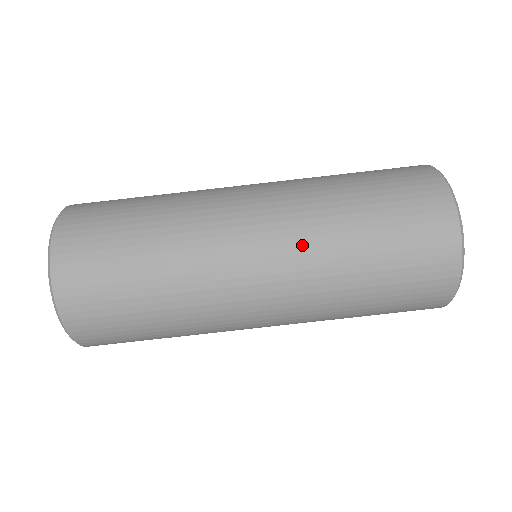
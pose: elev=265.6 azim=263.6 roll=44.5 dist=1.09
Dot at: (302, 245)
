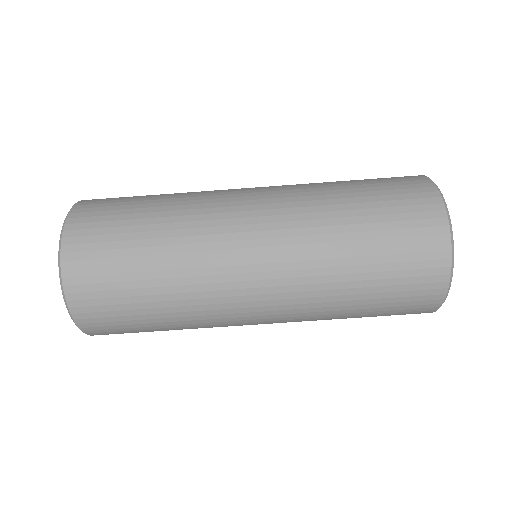
Dot at: (297, 221)
